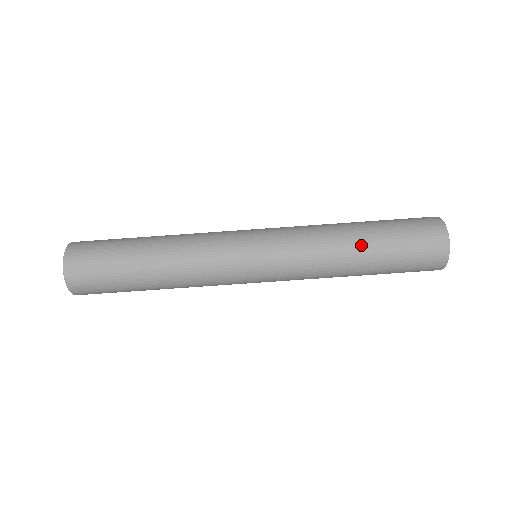
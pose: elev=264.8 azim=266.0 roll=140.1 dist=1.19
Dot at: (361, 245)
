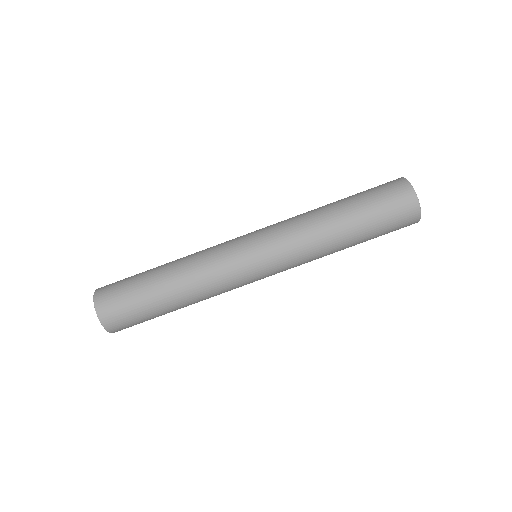
Dot at: (334, 205)
